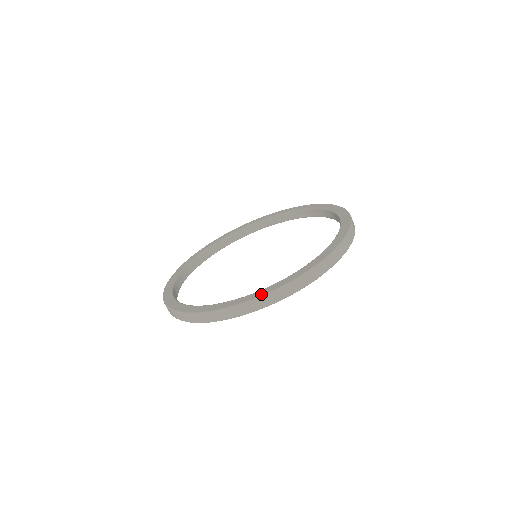
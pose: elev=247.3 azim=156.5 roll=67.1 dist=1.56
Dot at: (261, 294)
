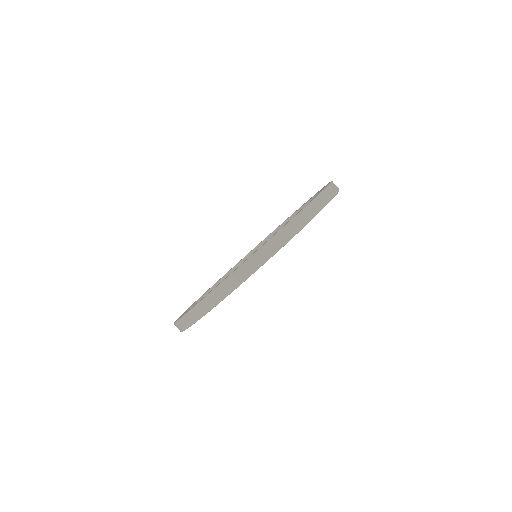
Dot at: (192, 307)
